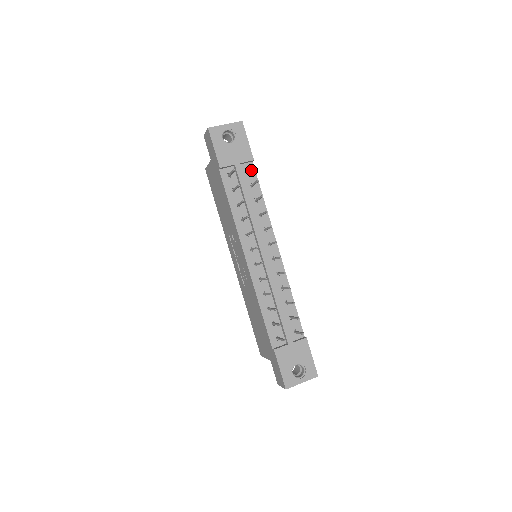
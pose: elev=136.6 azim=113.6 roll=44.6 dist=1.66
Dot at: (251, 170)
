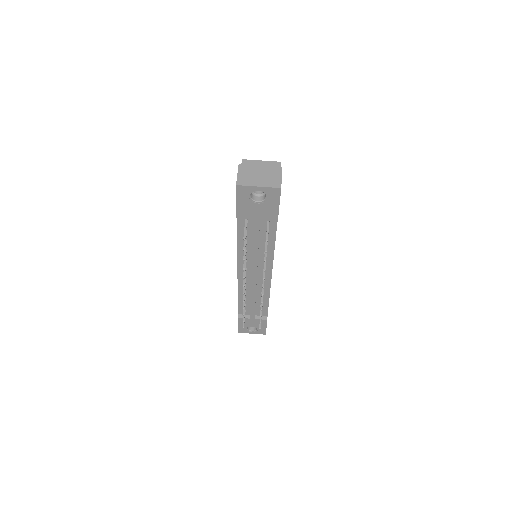
Dot at: (273, 222)
